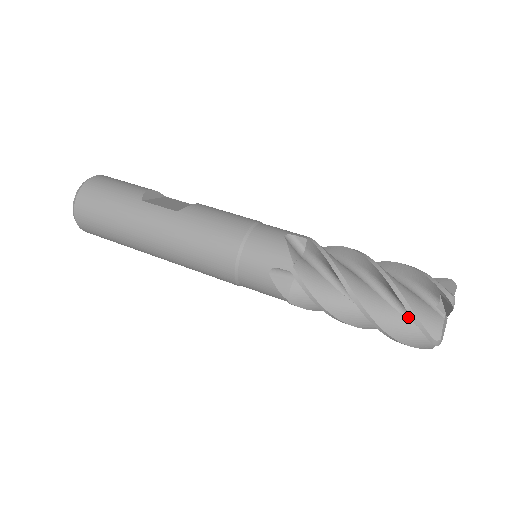
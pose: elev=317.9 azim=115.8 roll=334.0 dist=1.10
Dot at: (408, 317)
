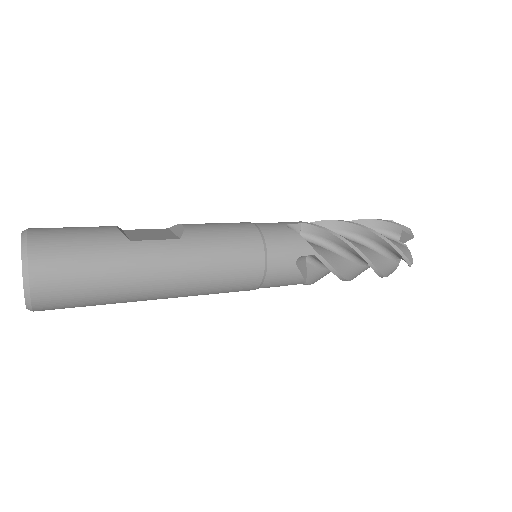
Dot at: (387, 256)
